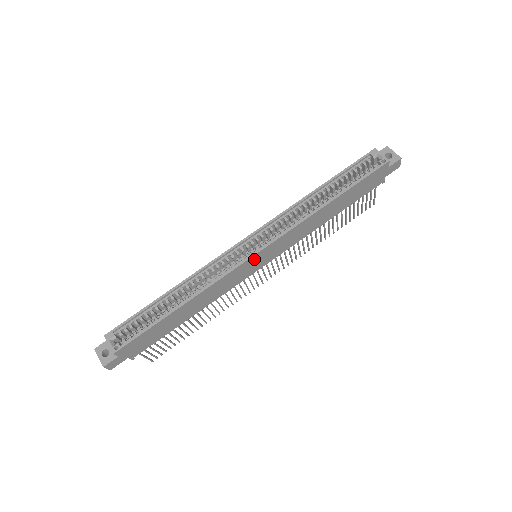
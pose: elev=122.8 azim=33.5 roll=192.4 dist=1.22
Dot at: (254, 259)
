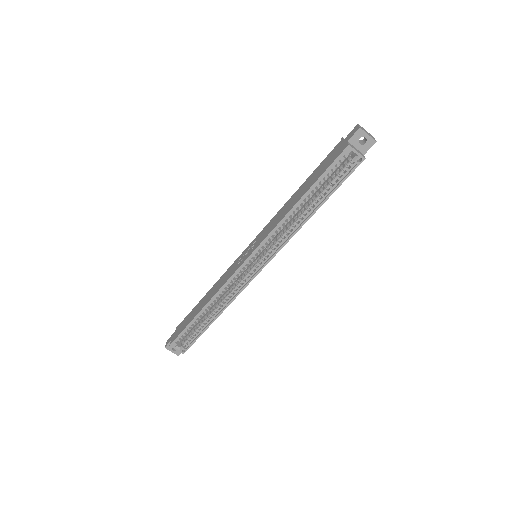
Dot at: occluded
